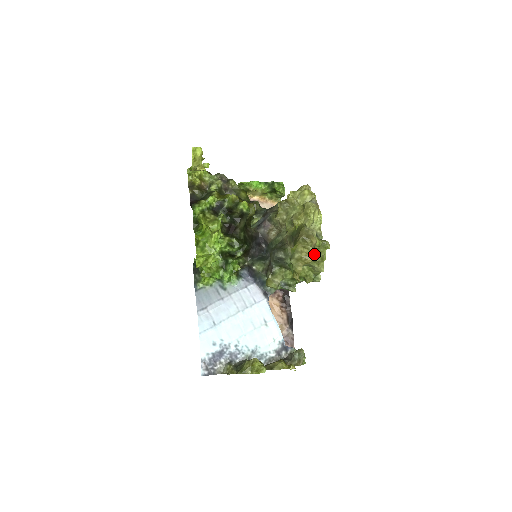
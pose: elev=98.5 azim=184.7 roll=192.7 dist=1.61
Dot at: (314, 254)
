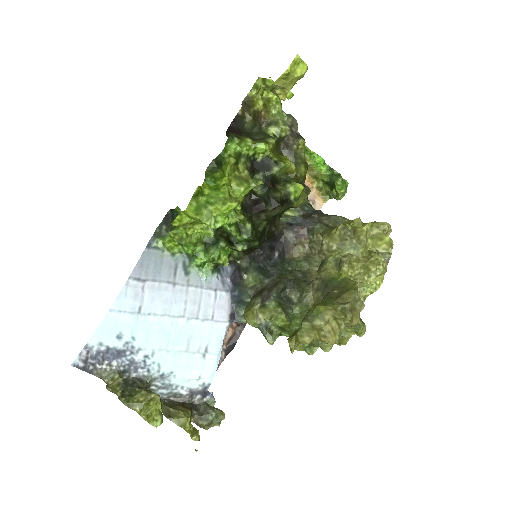
Dot at: occluded
